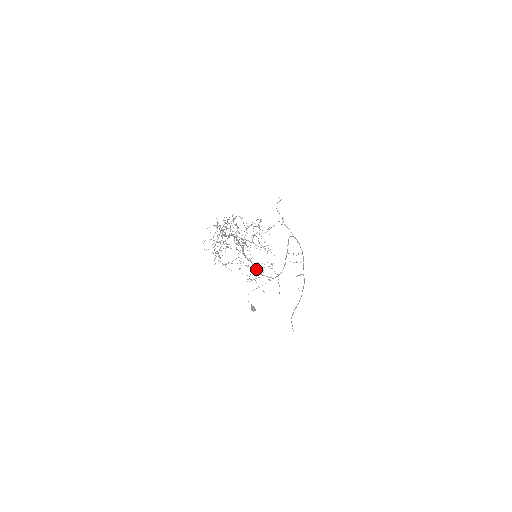
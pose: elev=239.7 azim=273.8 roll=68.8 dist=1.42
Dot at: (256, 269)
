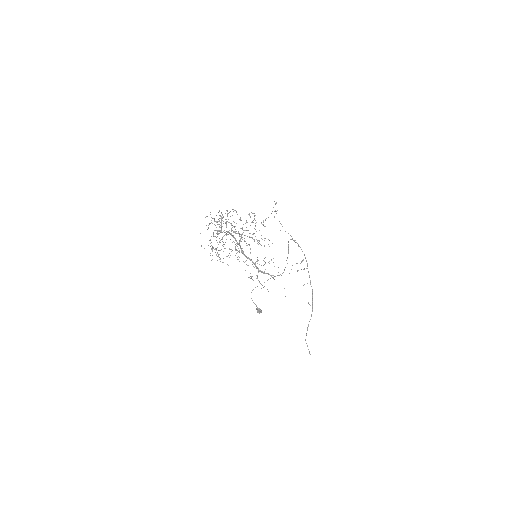
Dot at: (257, 267)
